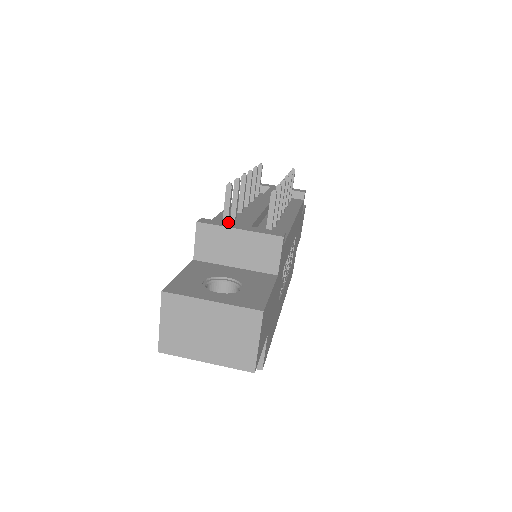
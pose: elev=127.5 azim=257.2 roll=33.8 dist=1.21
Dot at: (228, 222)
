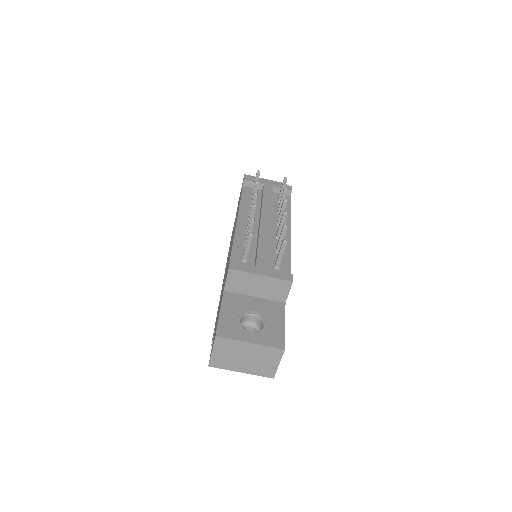
Dot at: (247, 257)
